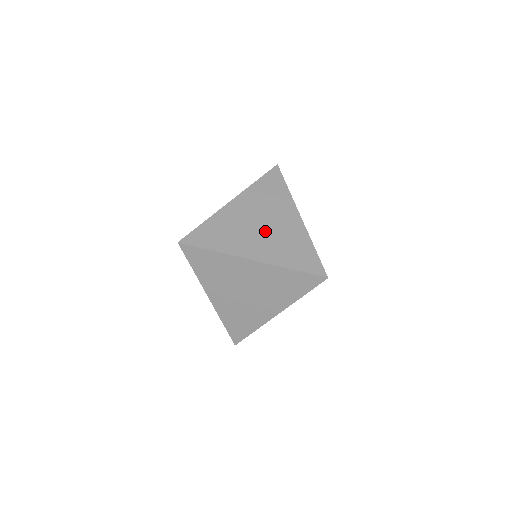
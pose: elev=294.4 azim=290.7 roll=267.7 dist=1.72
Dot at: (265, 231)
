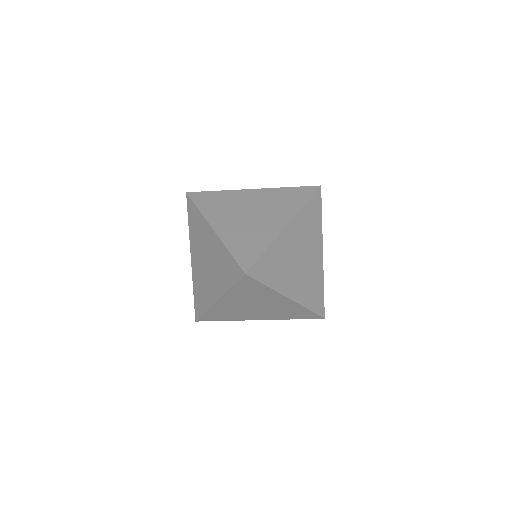
Dot at: (247, 218)
